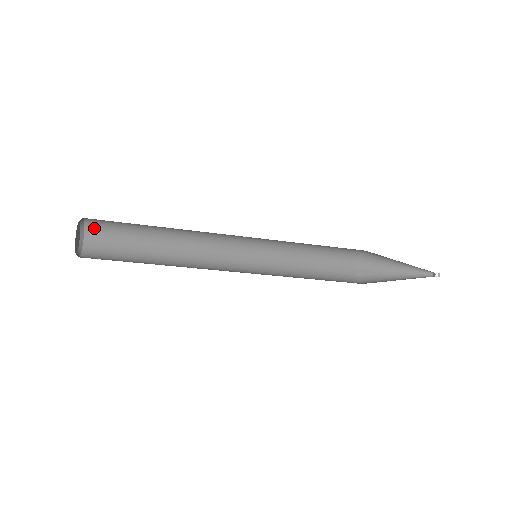
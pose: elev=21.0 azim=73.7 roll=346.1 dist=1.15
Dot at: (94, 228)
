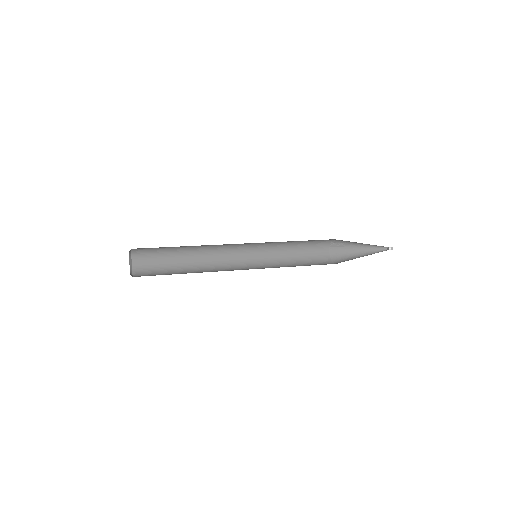
Dot at: (138, 248)
